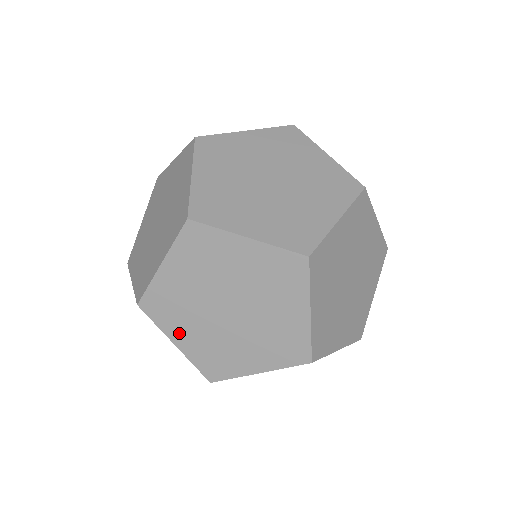
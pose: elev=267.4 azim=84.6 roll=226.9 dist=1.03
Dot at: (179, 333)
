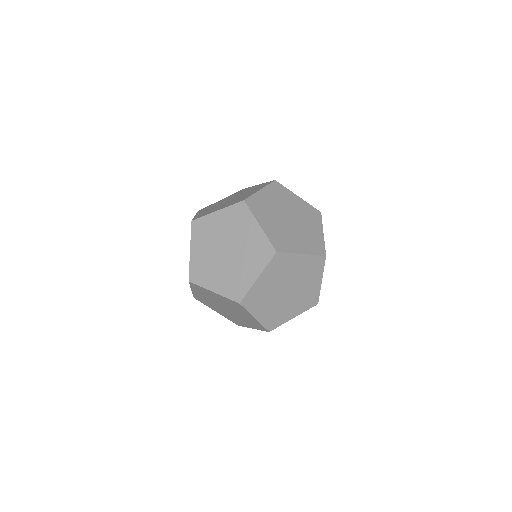
Dot at: (212, 283)
